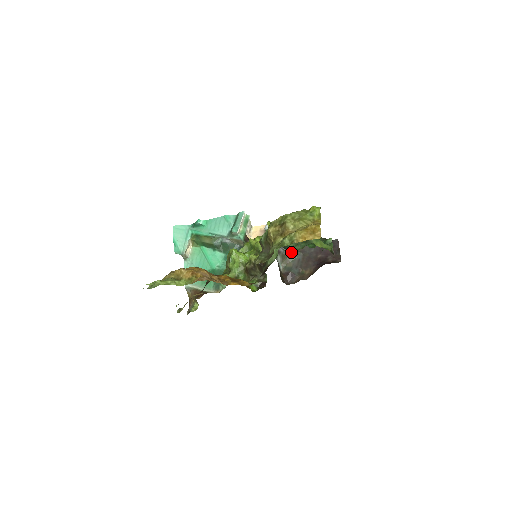
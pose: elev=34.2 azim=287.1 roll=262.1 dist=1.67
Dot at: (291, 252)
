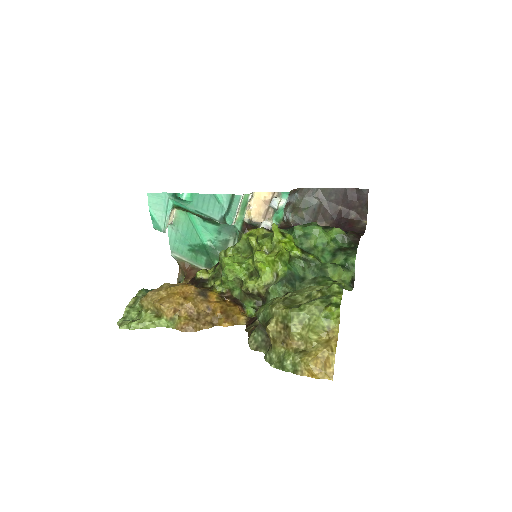
Dot at: (305, 198)
